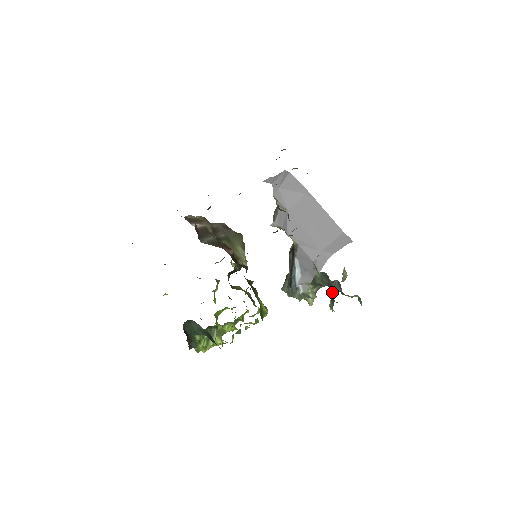
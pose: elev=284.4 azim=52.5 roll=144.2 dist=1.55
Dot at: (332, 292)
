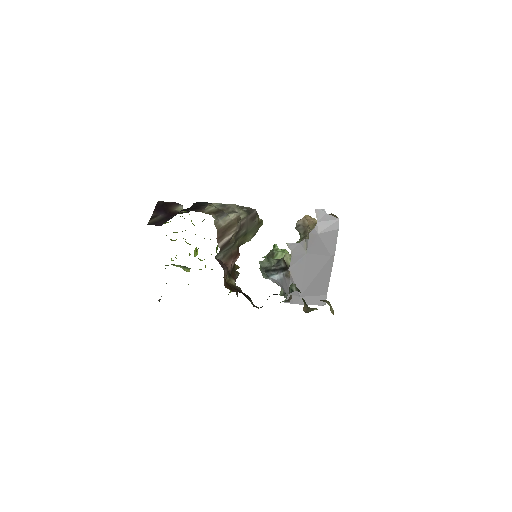
Dot at: occluded
